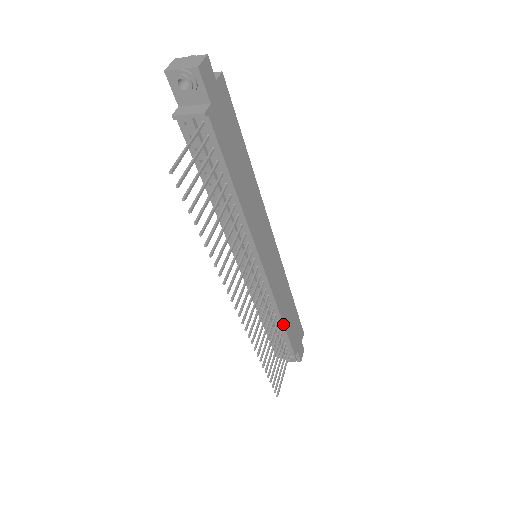
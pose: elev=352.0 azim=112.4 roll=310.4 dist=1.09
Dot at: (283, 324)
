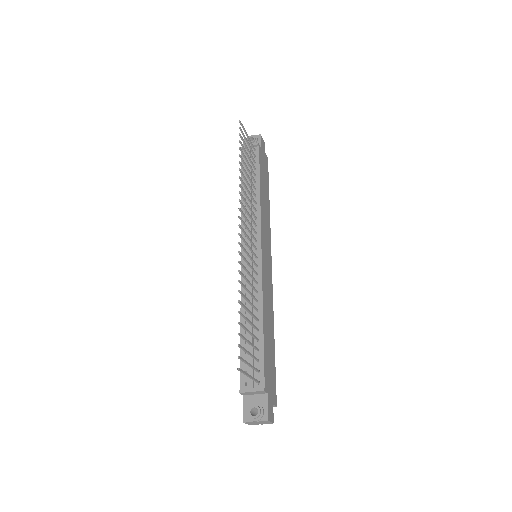
Dot at: (263, 325)
